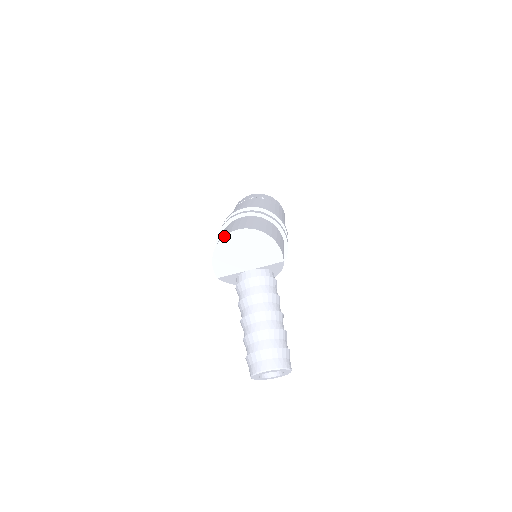
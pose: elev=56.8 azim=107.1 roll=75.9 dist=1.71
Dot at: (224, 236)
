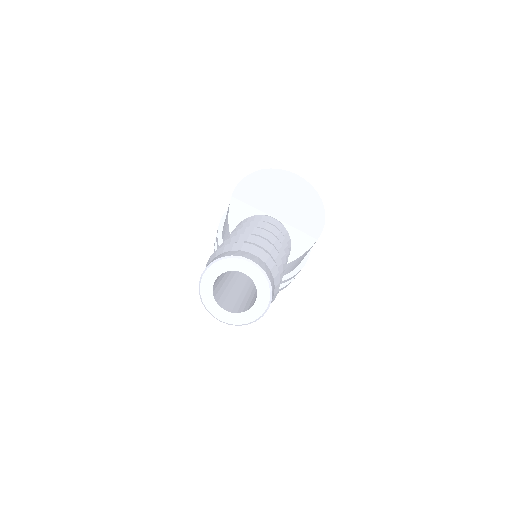
Dot at: (279, 169)
